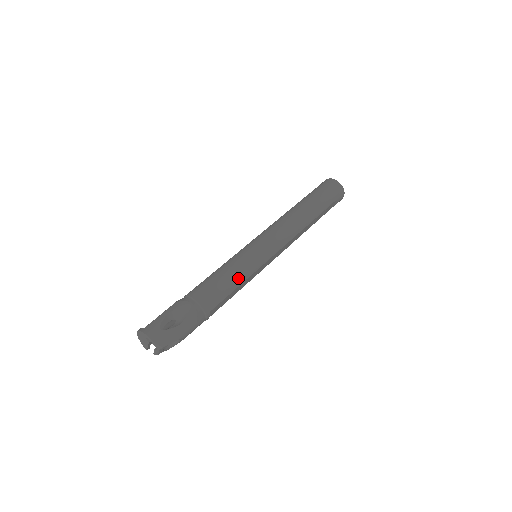
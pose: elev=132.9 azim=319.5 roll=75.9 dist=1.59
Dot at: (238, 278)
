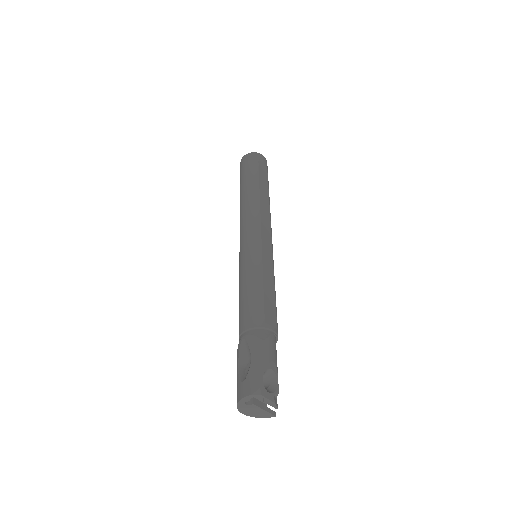
Dot at: (254, 279)
